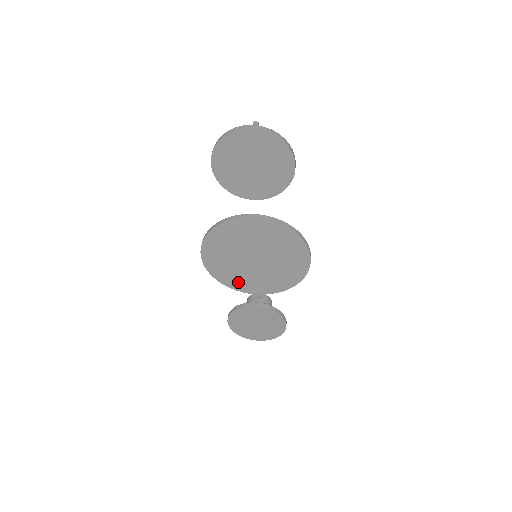
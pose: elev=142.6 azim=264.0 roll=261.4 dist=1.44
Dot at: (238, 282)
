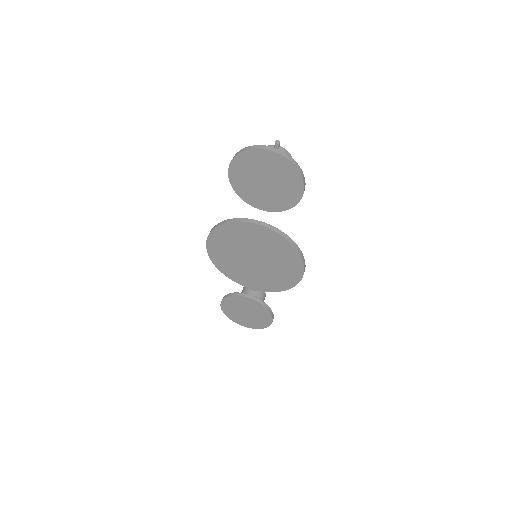
Dot at: (235, 274)
